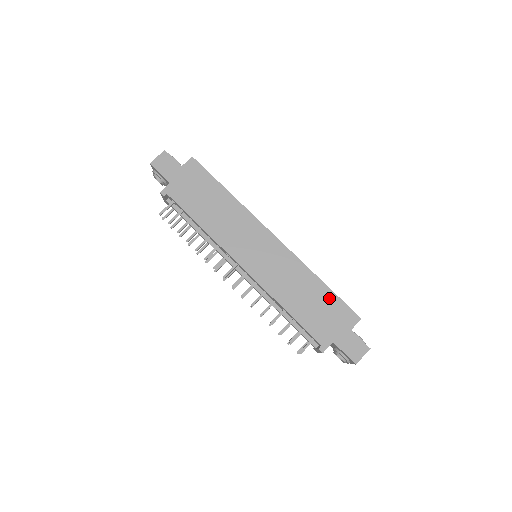
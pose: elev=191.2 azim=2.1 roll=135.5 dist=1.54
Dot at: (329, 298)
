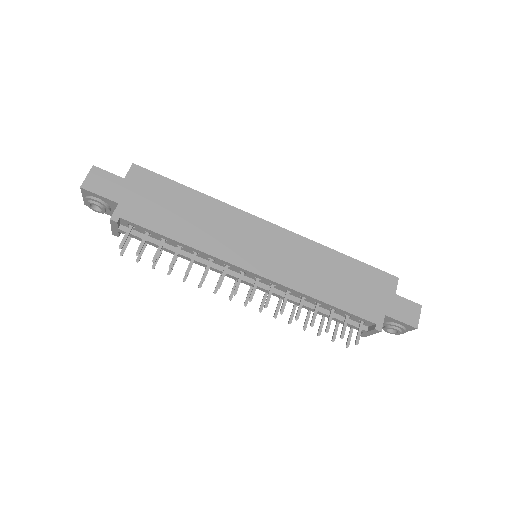
Dot at: (358, 269)
